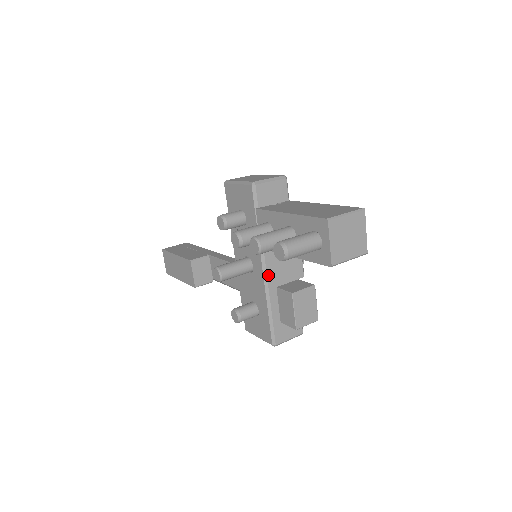
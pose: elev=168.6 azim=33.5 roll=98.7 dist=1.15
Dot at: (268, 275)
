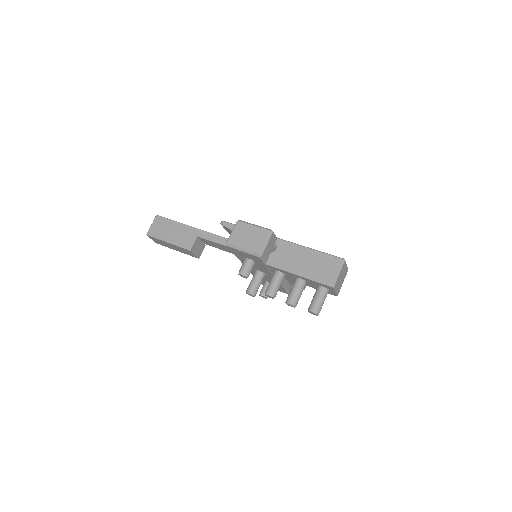
Dot at: occluded
